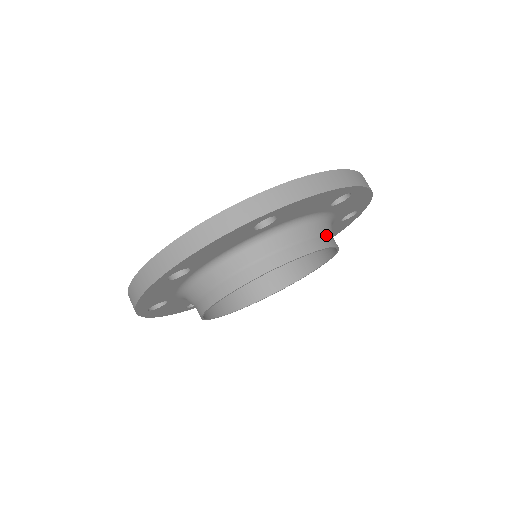
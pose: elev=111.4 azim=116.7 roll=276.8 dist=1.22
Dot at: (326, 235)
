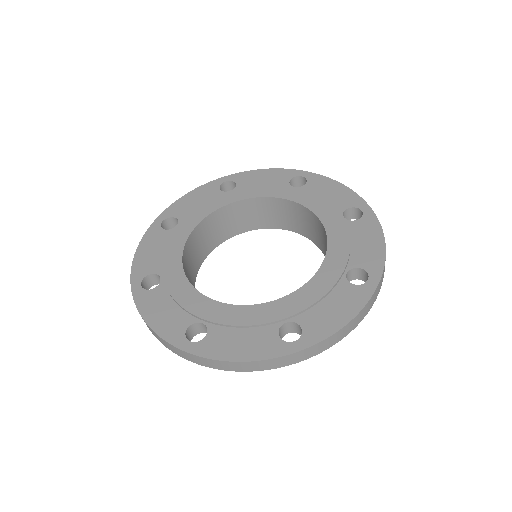
Dot at: occluded
